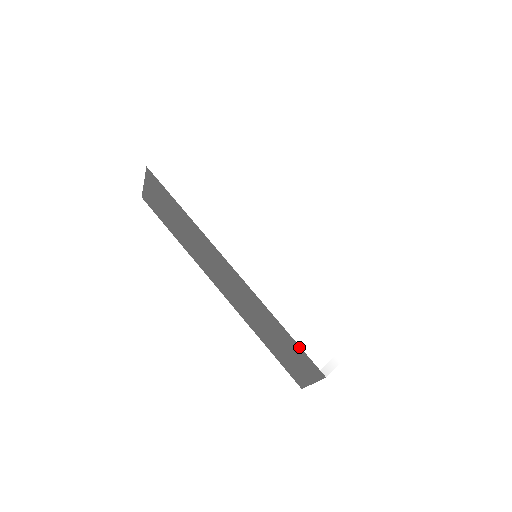
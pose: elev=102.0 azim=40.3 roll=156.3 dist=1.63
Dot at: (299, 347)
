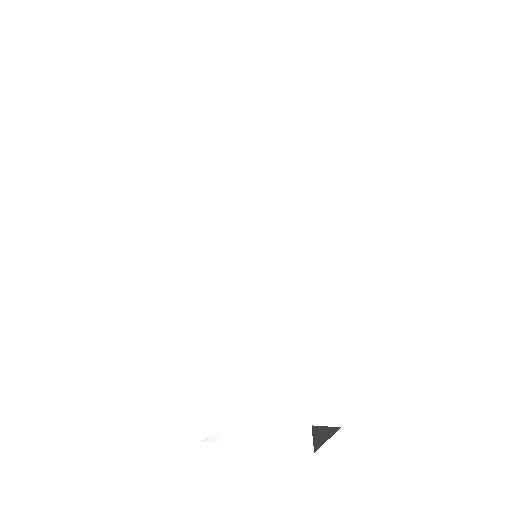
Dot at: (197, 391)
